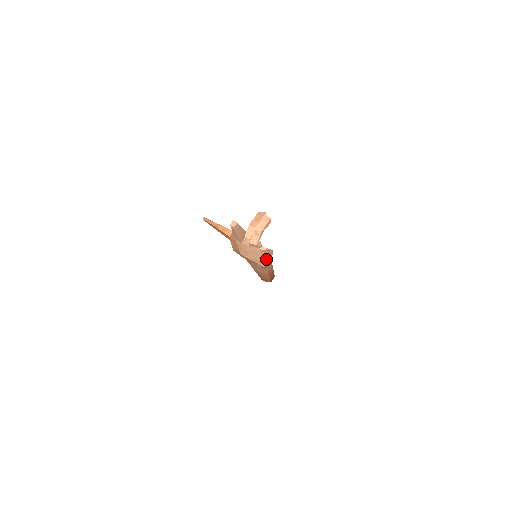
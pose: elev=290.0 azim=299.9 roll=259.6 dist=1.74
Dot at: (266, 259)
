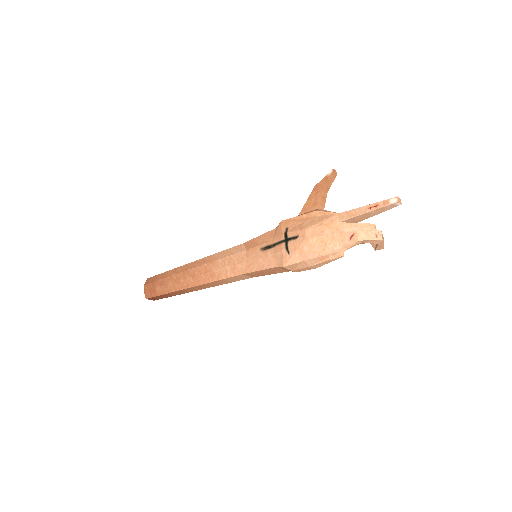
Dot at: (303, 264)
